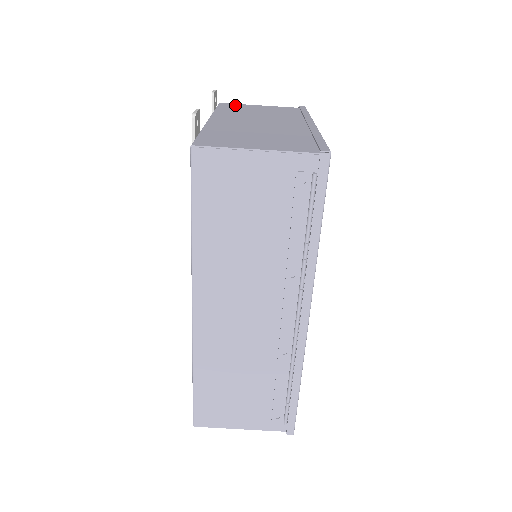
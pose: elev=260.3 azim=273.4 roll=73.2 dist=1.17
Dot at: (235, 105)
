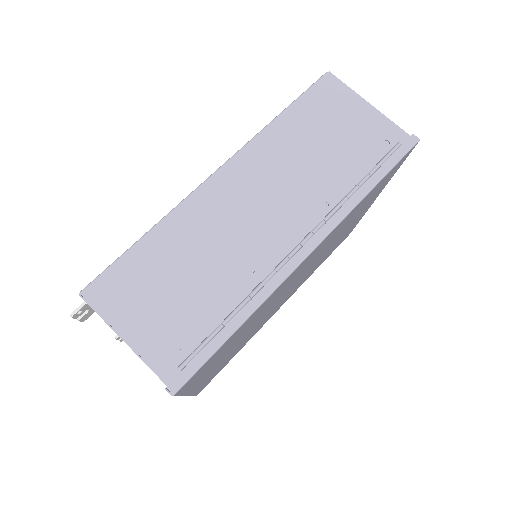
Dot at: occluded
